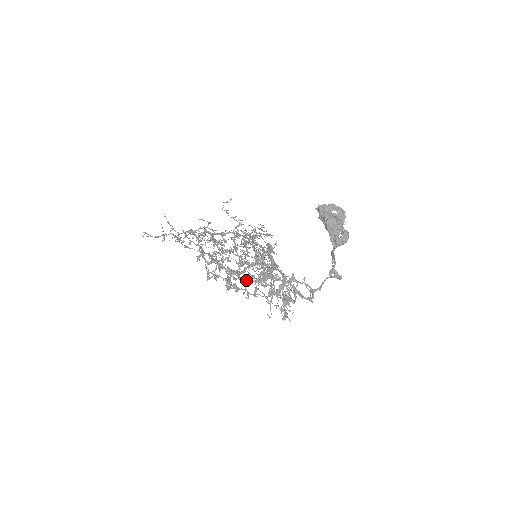
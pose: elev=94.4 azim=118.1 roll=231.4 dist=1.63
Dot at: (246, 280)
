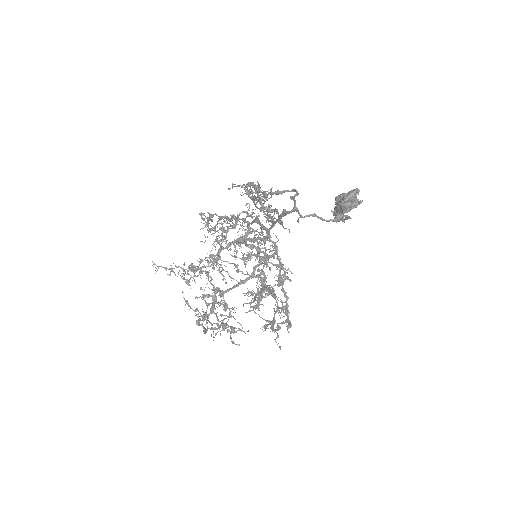
Dot at: (225, 216)
